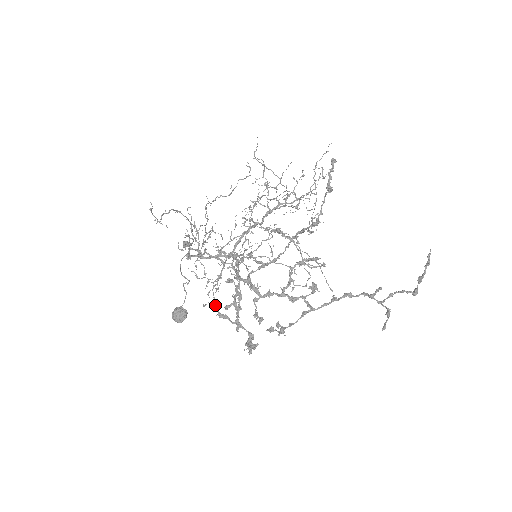
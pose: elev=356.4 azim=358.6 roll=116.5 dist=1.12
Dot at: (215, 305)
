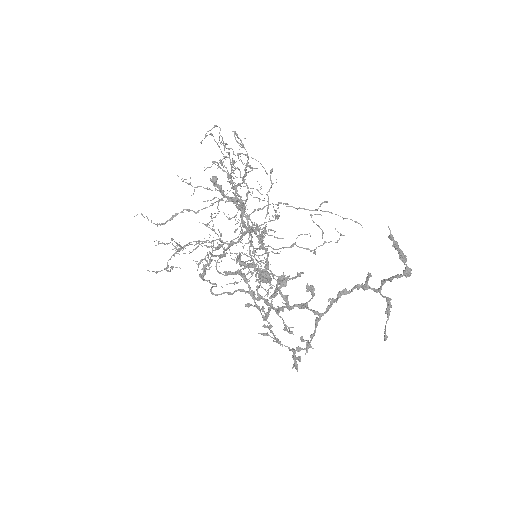
Dot at: (270, 287)
